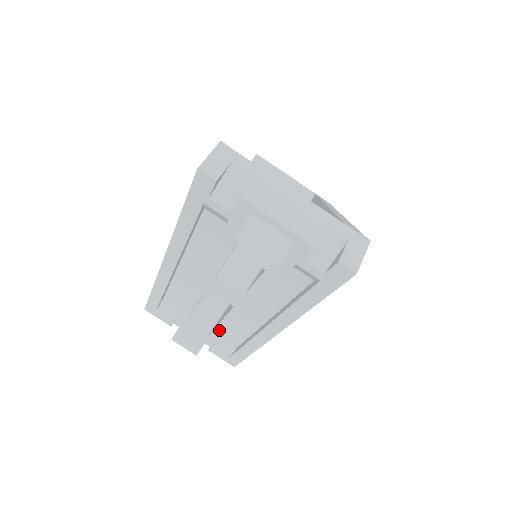
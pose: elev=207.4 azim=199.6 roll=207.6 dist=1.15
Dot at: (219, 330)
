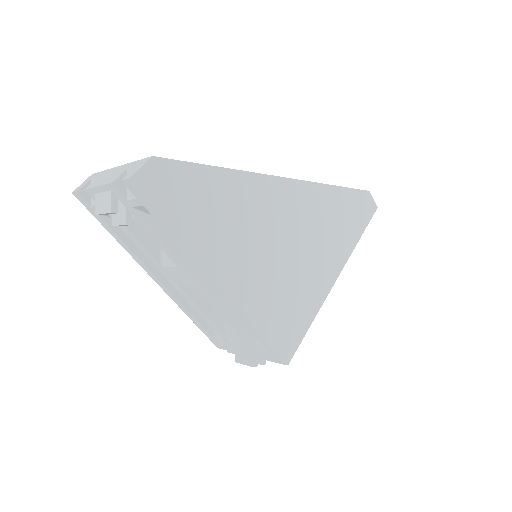
Dot at: (229, 324)
